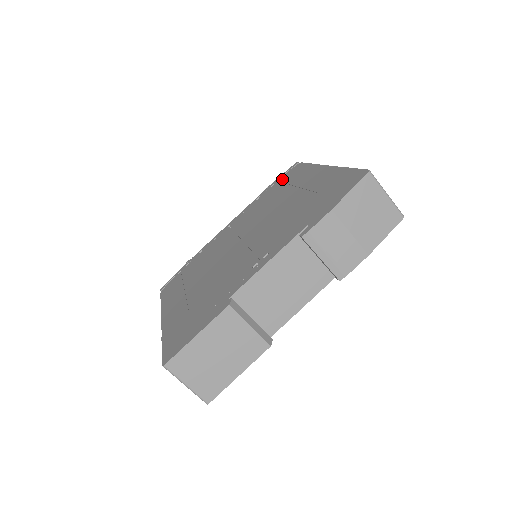
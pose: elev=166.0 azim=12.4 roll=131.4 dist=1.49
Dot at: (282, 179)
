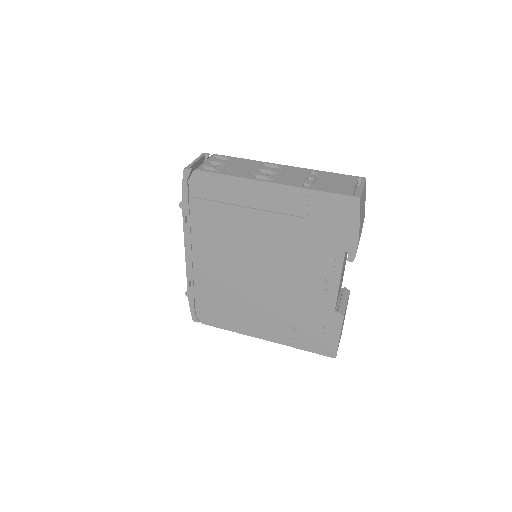
Dot at: (196, 195)
